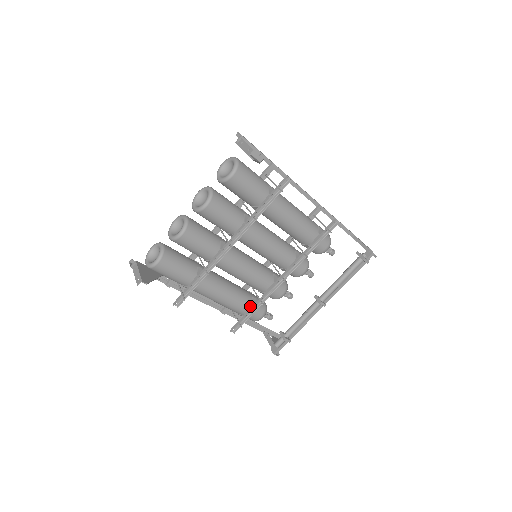
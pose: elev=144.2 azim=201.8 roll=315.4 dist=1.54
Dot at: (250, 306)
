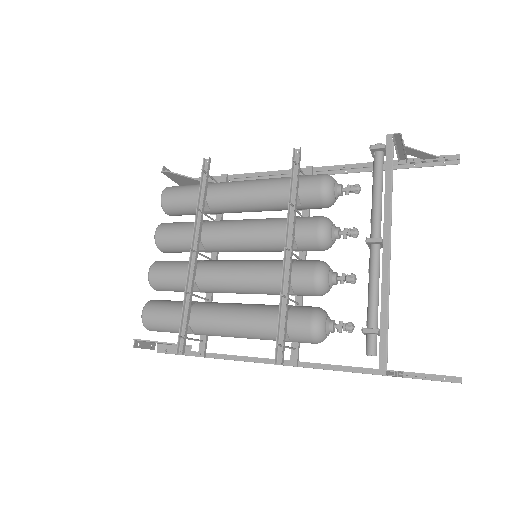
Dot at: (282, 314)
